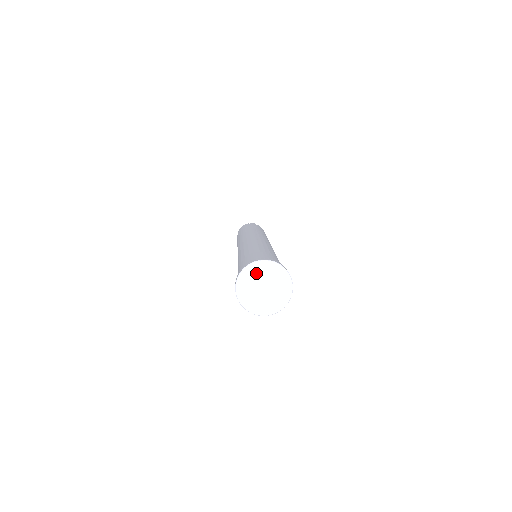
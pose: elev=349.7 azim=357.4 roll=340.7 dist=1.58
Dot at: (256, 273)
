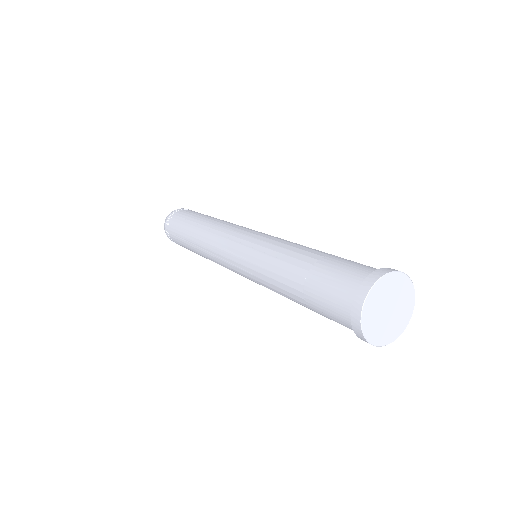
Dot at: (389, 287)
